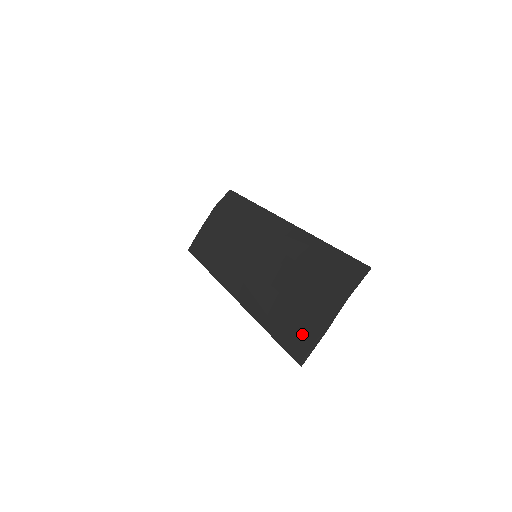
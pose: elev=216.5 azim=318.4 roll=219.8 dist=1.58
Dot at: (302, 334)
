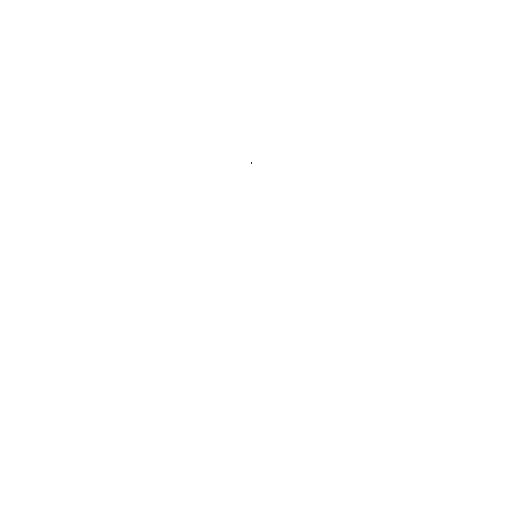
Dot at: occluded
